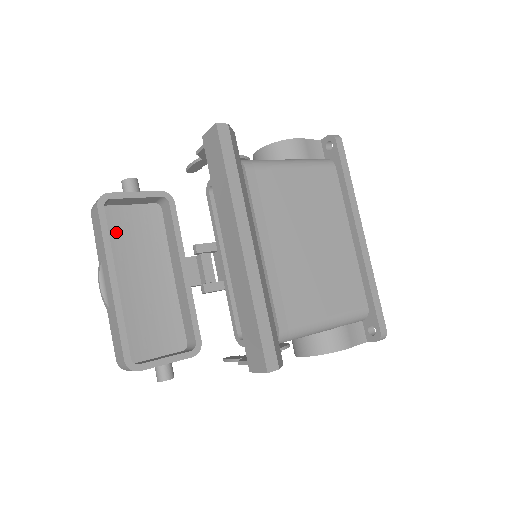
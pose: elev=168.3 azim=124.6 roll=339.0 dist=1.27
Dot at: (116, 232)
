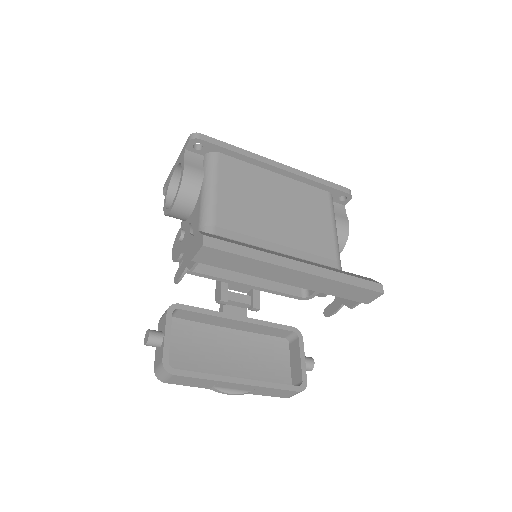
Dot at: (187, 366)
